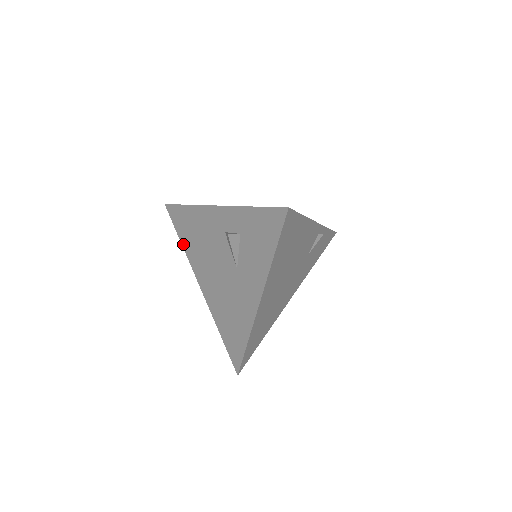
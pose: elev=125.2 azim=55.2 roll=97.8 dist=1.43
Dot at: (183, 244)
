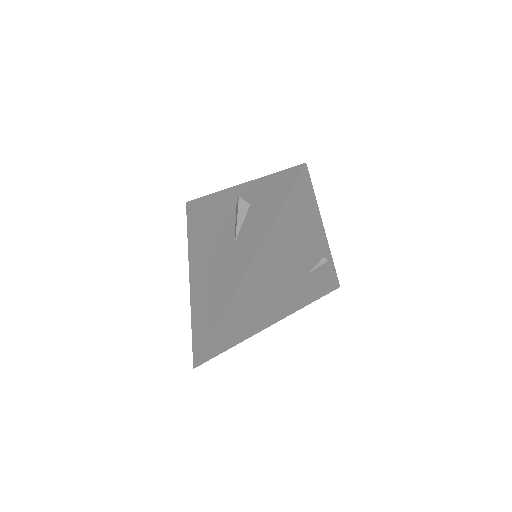
Dot at: (189, 235)
